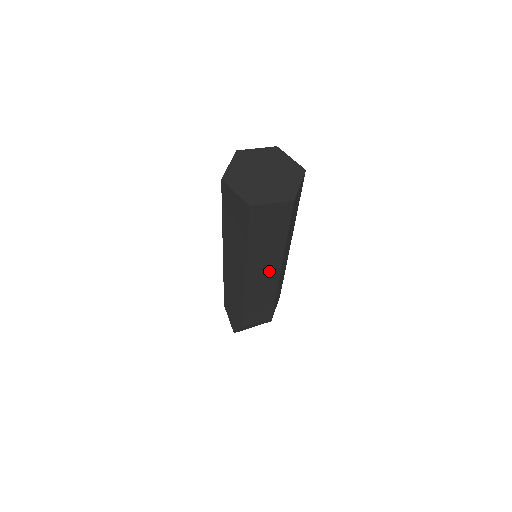
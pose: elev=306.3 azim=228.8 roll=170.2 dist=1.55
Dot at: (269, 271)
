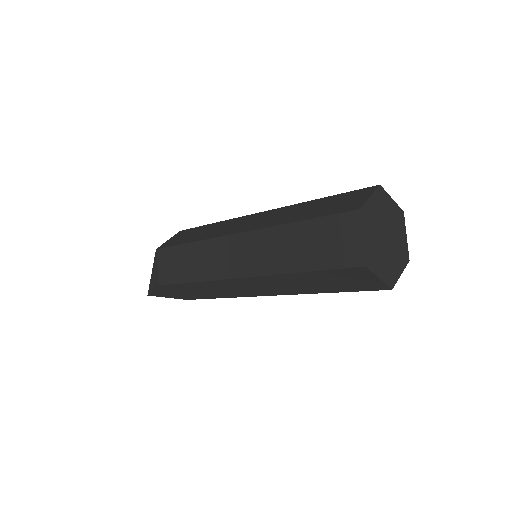
Dot at: occluded
